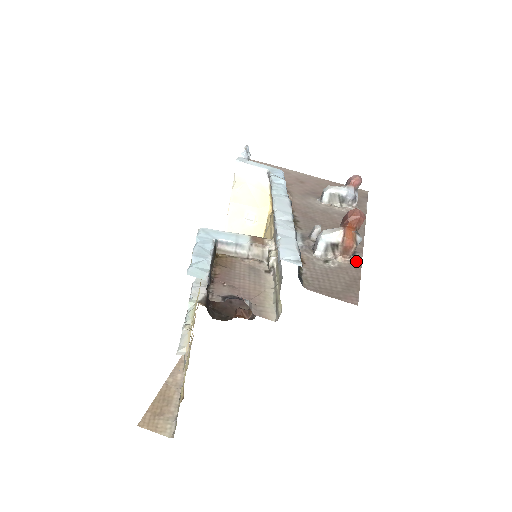
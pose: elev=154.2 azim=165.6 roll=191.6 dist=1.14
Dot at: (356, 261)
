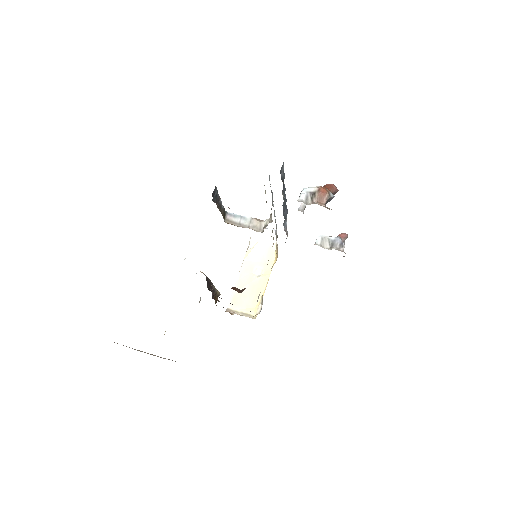
Dot at: occluded
